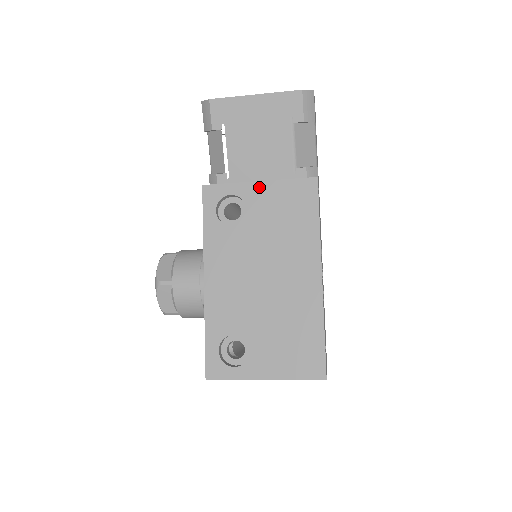
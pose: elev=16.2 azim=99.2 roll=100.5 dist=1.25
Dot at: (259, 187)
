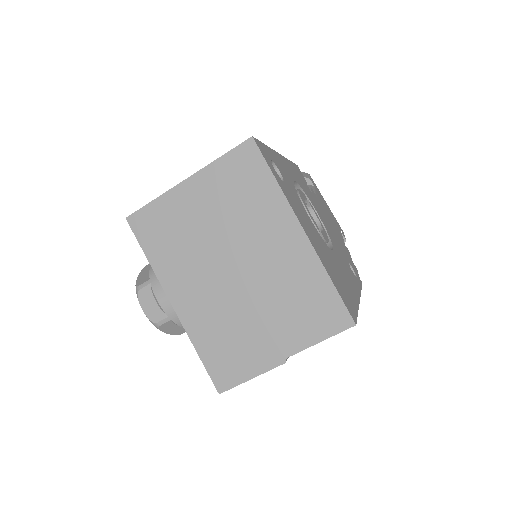
Dot at: occluded
